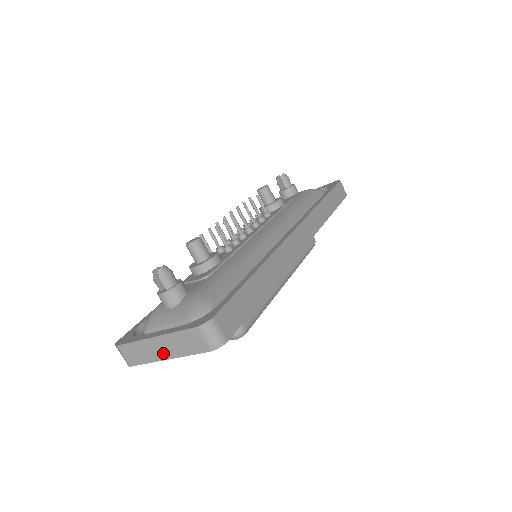
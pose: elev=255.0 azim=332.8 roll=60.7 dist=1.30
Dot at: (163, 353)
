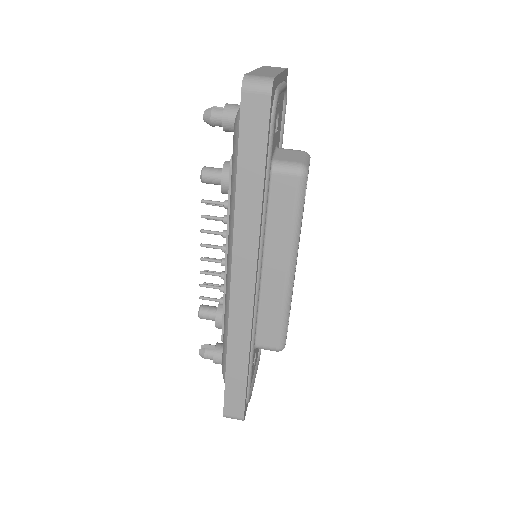
Dot at: (274, 71)
